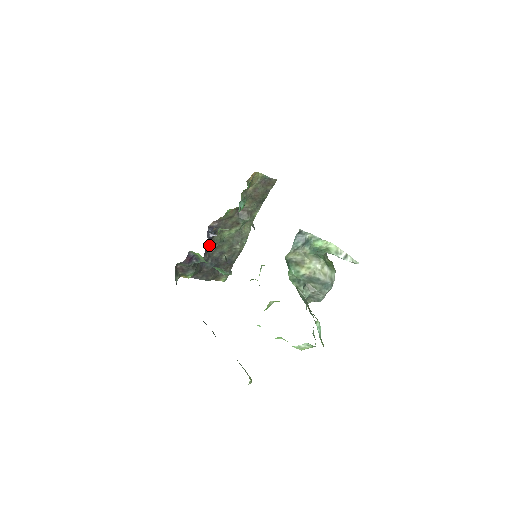
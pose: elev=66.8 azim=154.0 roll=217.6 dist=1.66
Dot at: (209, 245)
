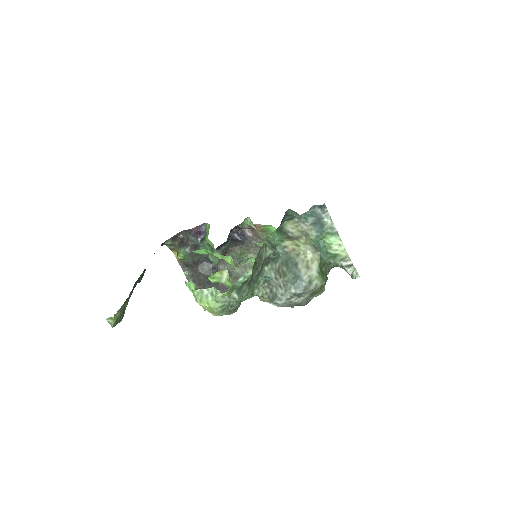
Dot at: occluded
